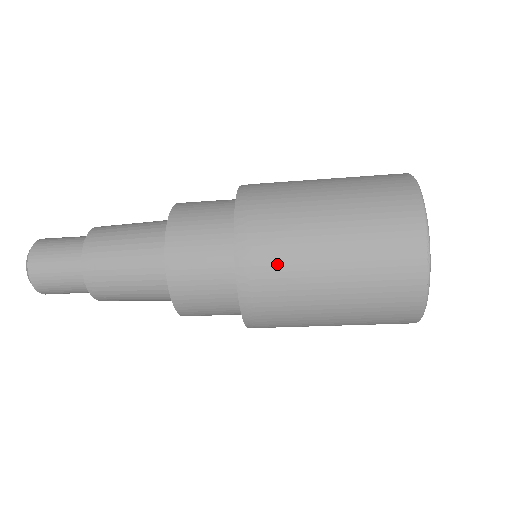
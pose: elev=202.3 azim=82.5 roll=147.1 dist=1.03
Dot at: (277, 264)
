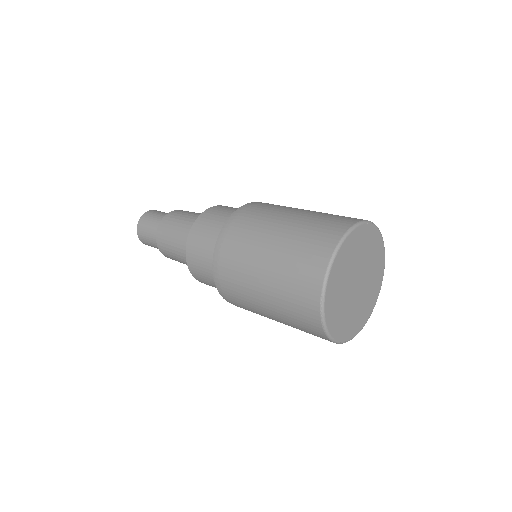
Dot at: (234, 283)
